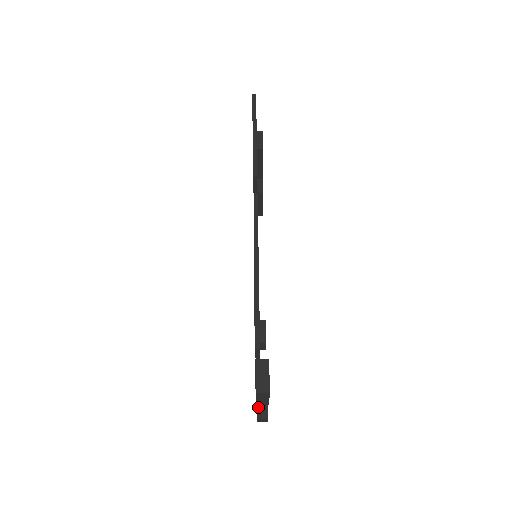
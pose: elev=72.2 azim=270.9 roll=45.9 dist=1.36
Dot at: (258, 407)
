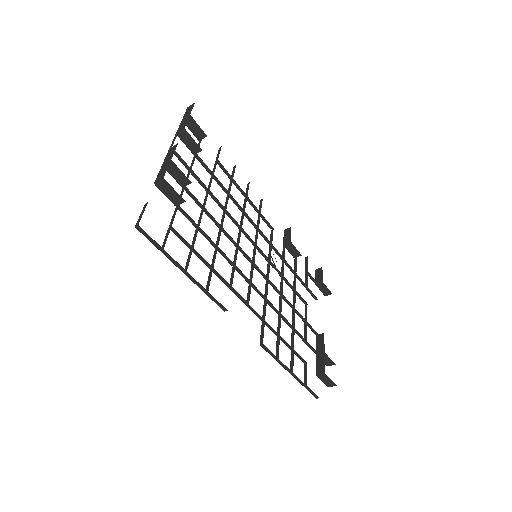
Dot at: (321, 291)
